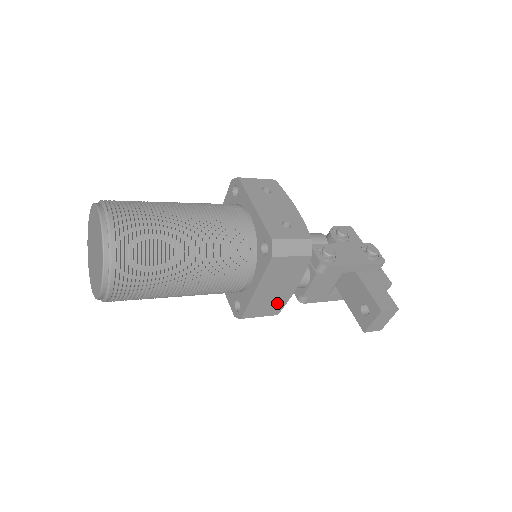
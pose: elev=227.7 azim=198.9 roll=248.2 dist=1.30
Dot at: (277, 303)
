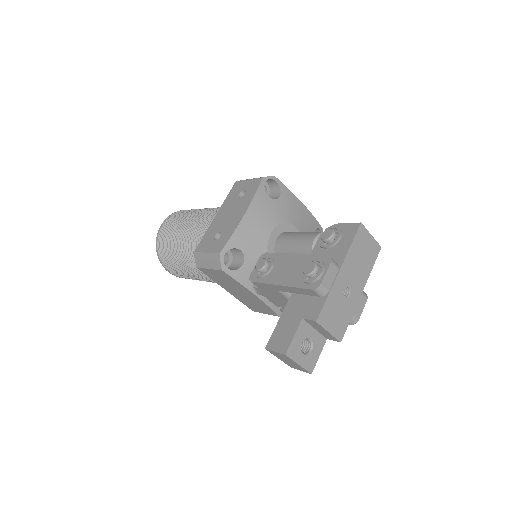
Dot at: (262, 306)
